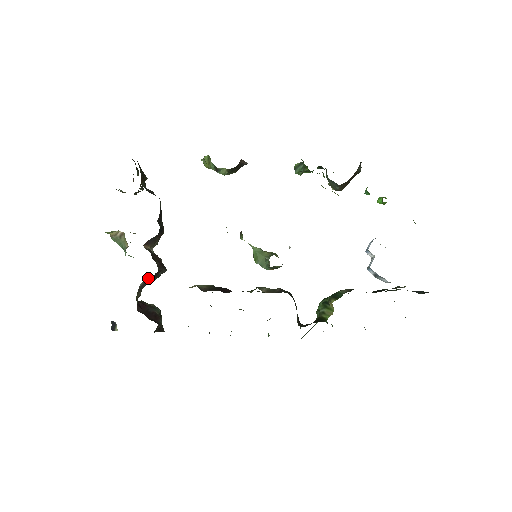
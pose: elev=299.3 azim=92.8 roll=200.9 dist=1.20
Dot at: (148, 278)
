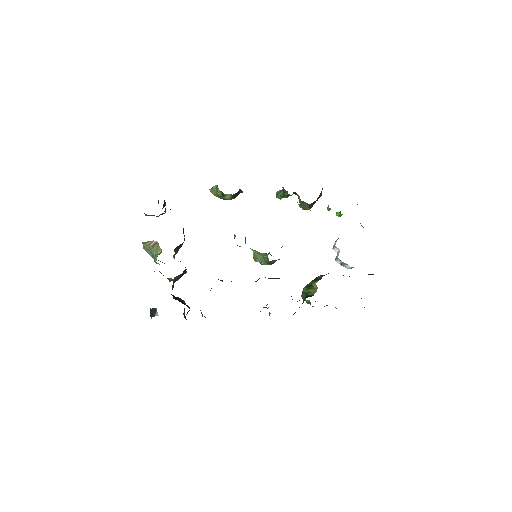
Dot at: (171, 280)
